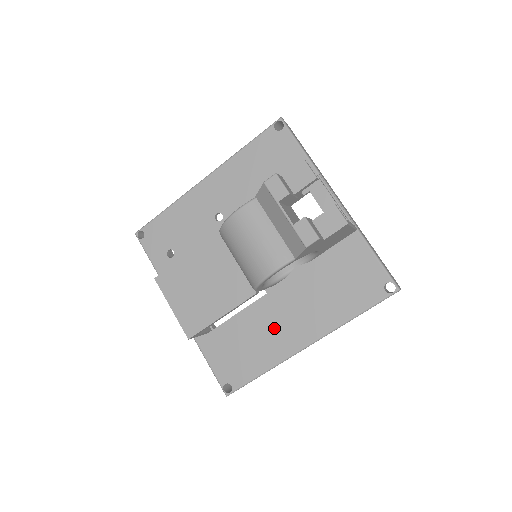
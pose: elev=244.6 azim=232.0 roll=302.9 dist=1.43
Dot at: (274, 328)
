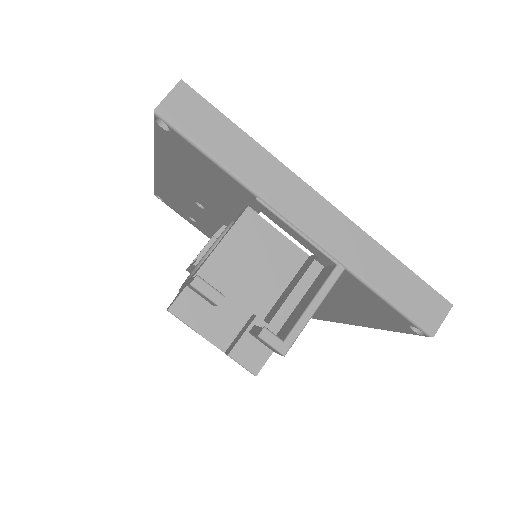
Dot at: occluded
